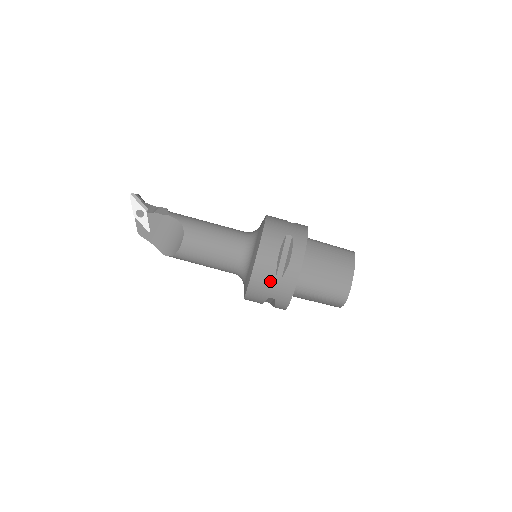
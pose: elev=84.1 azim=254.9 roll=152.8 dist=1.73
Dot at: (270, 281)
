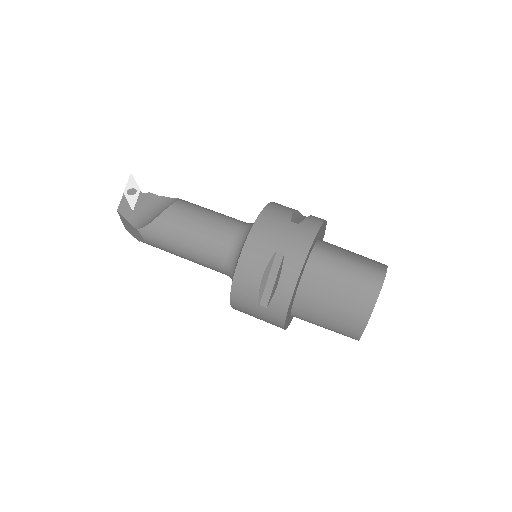
Dot at: (282, 225)
